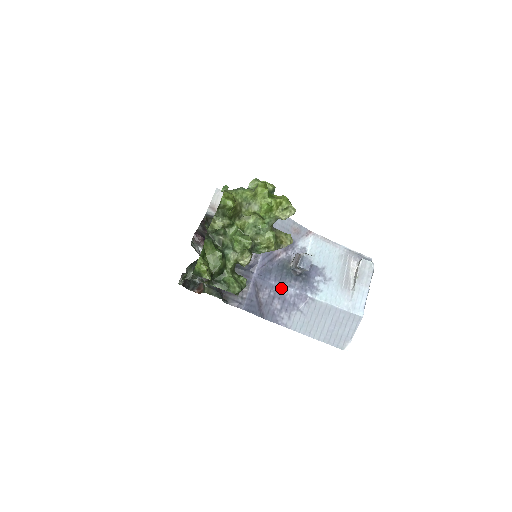
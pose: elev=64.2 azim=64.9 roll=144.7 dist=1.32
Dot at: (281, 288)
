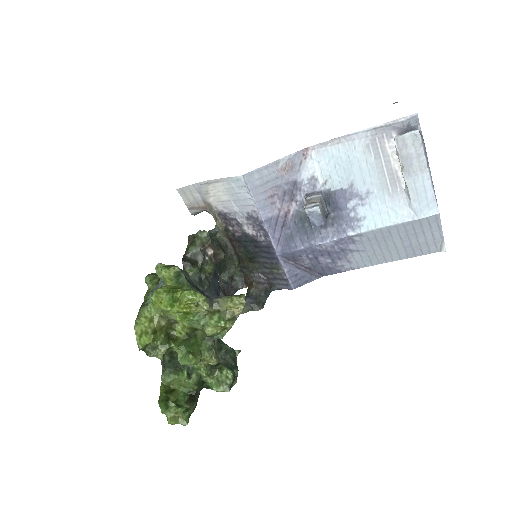
Dot at: (315, 247)
